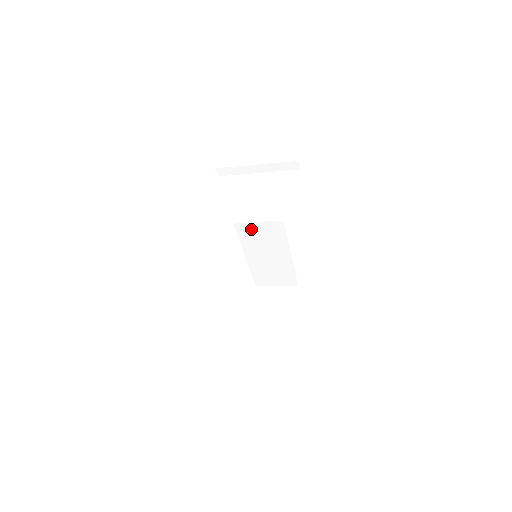
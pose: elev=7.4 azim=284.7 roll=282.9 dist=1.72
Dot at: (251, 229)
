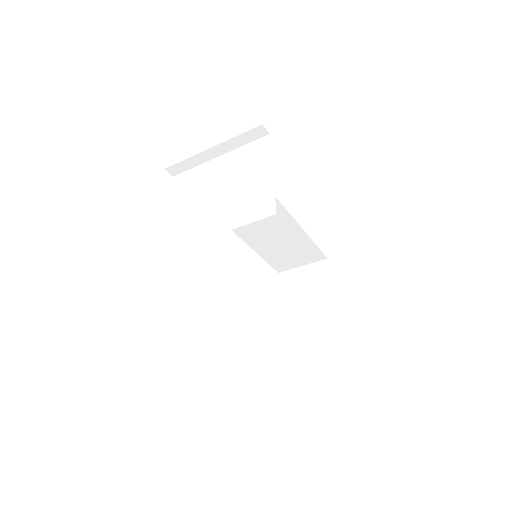
Dot at: occluded
